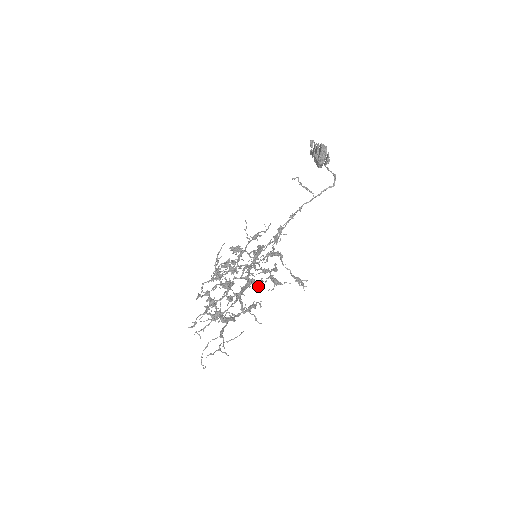
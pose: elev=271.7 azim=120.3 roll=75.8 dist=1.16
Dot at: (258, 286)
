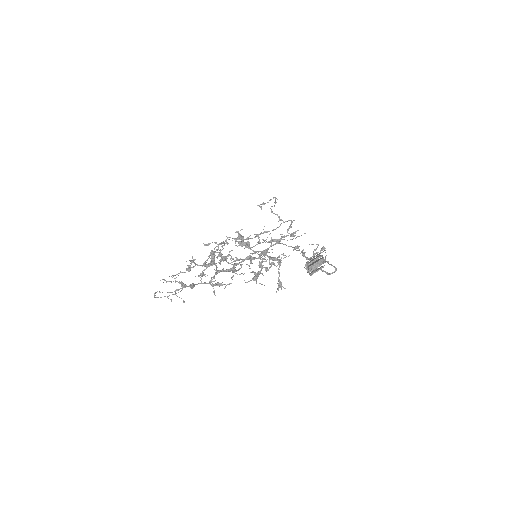
Dot at: (232, 277)
